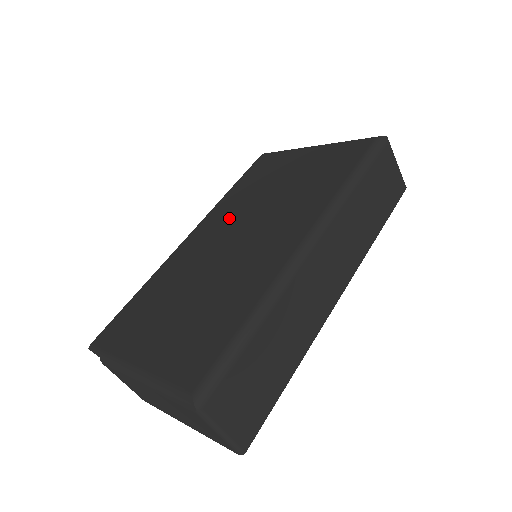
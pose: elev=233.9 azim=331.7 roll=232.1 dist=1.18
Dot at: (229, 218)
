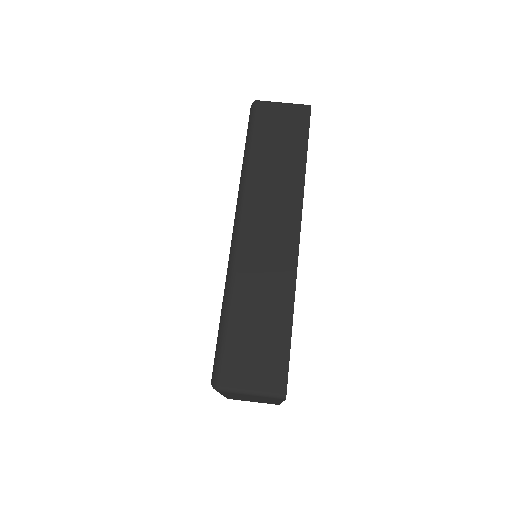
Dot at: occluded
